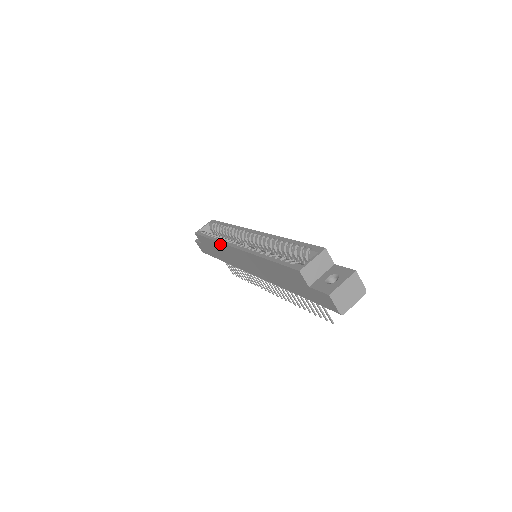
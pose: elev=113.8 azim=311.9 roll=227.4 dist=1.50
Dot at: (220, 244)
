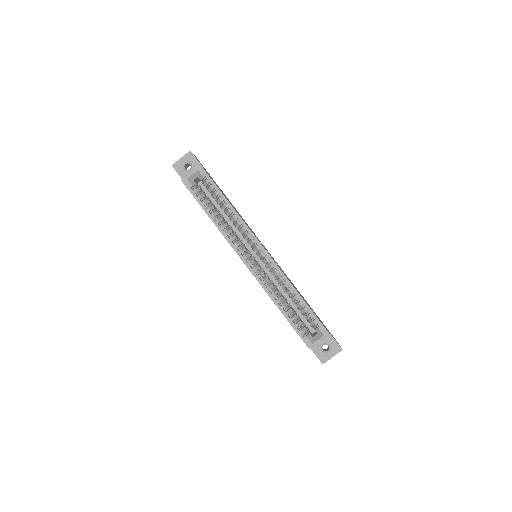
Dot at: (223, 235)
